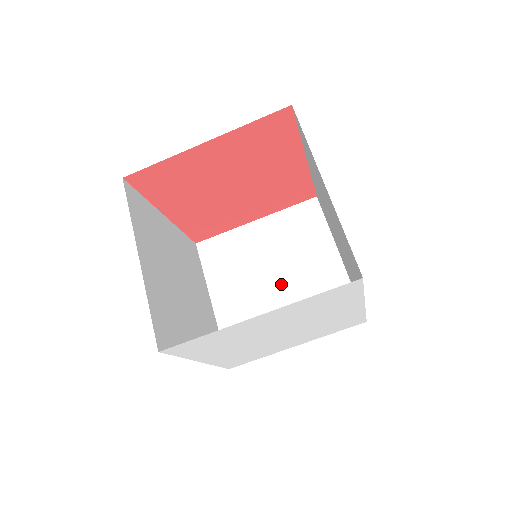
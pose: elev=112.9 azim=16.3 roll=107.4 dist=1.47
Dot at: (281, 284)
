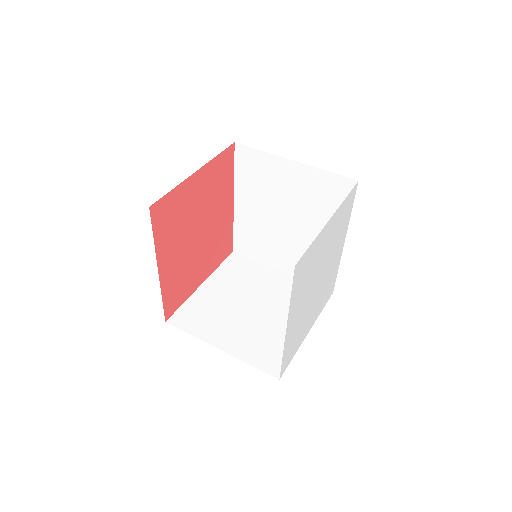
Dot at: (260, 306)
